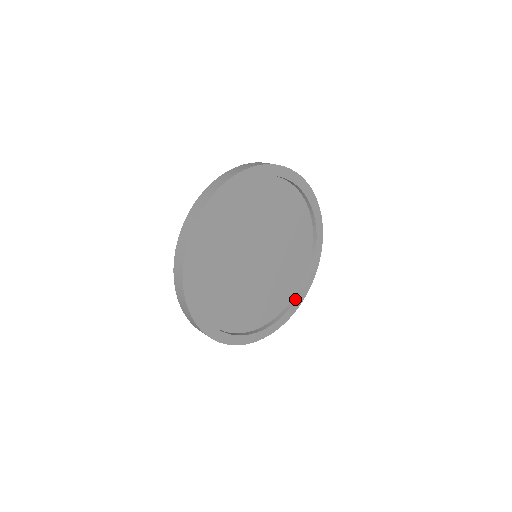
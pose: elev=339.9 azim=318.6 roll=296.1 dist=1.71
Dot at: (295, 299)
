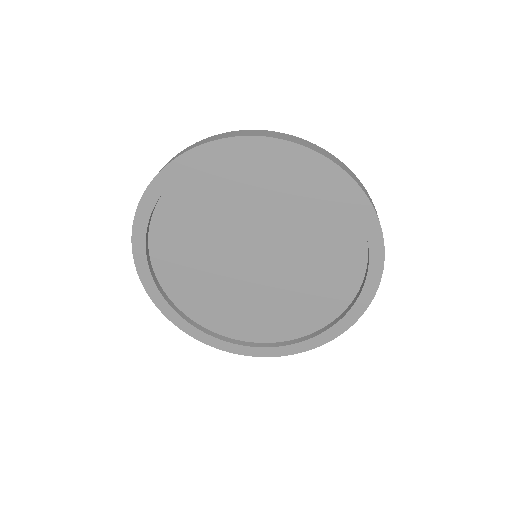
Dot at: (314, 334)
